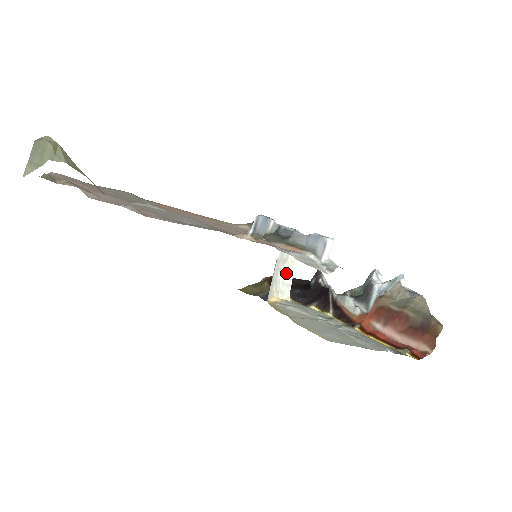
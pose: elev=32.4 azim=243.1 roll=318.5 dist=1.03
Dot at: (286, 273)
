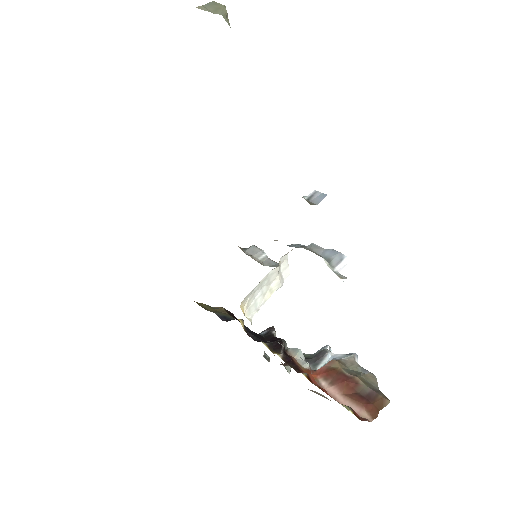
Dot at: (262, 296)
